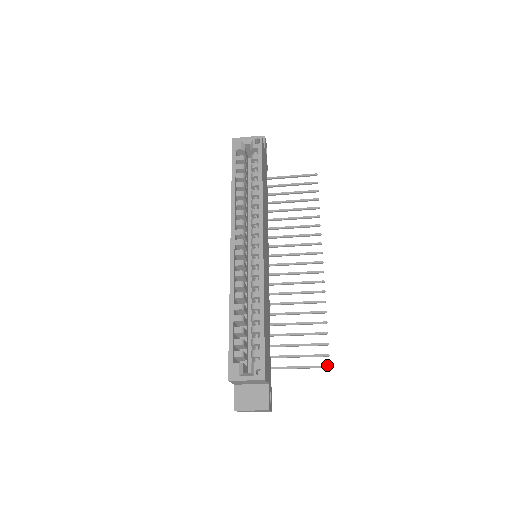
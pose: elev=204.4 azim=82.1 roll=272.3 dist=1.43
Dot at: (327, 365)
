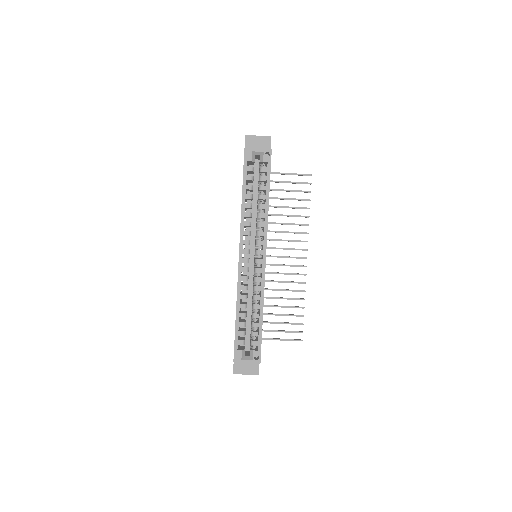
Dot at: (301, 340)
